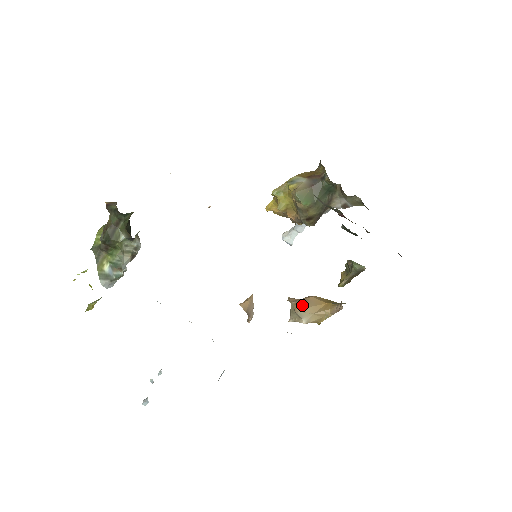
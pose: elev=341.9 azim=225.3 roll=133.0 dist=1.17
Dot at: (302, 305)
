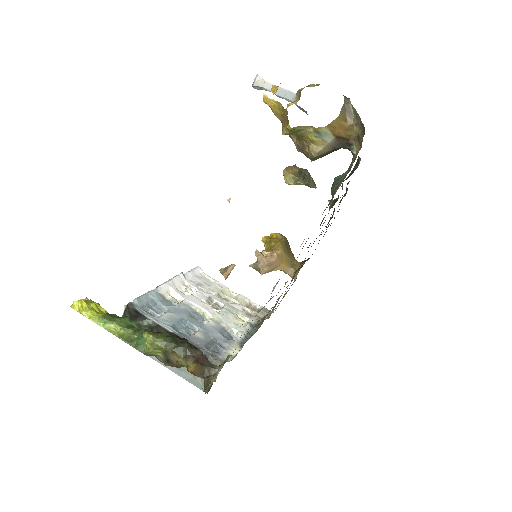
Dot at: (267, 269)
